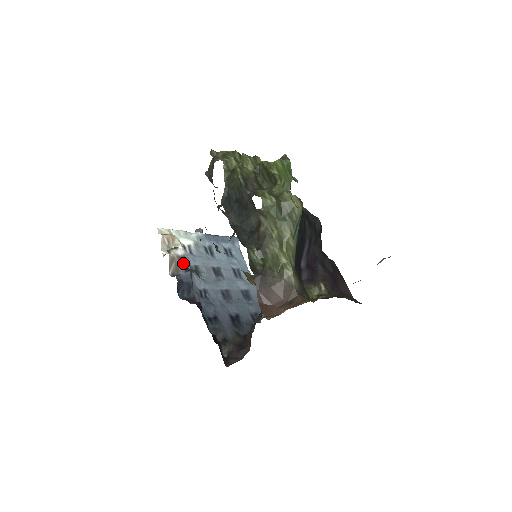
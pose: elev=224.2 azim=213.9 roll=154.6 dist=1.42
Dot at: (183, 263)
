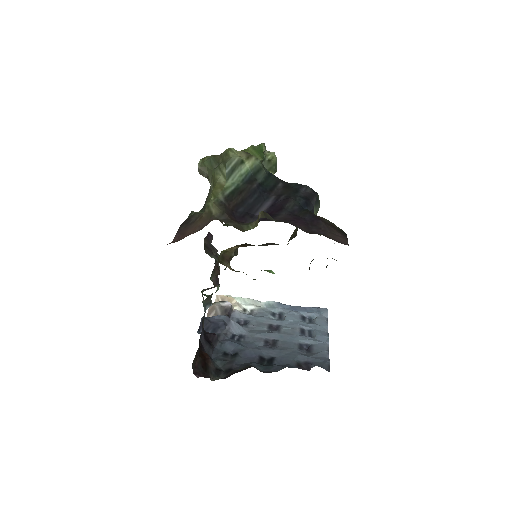
Dot at: (225, 312)
